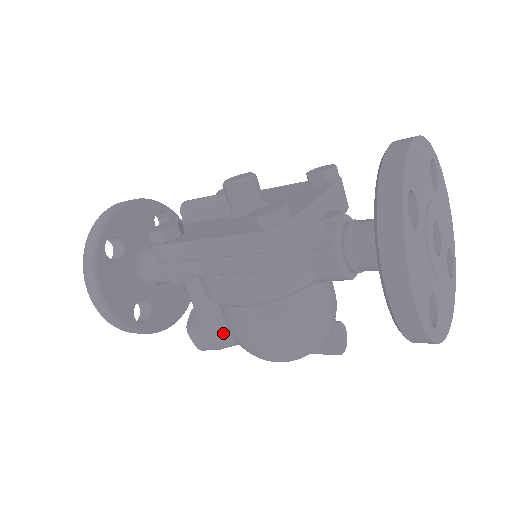
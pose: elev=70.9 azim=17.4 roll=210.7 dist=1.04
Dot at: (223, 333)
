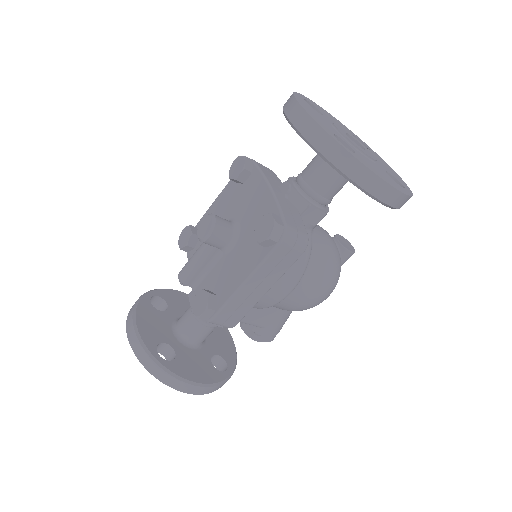
Dot at: (281, 316)
